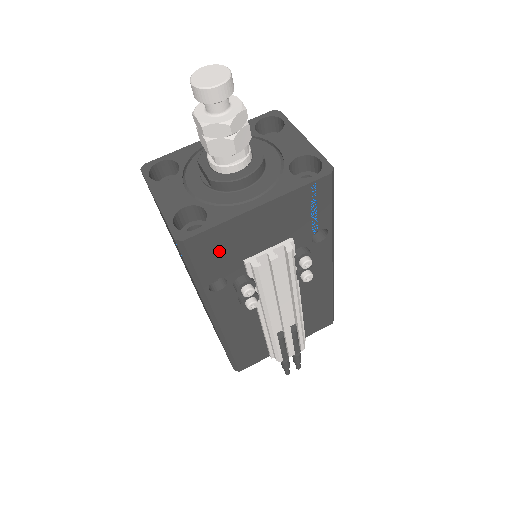
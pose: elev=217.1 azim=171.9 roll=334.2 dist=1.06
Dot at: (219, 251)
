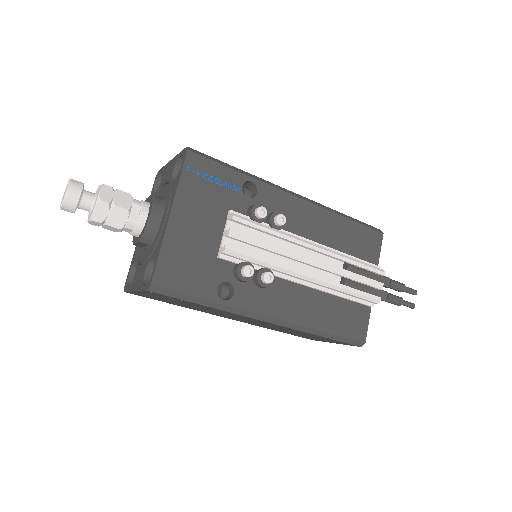
Dot at: (188, 268)
